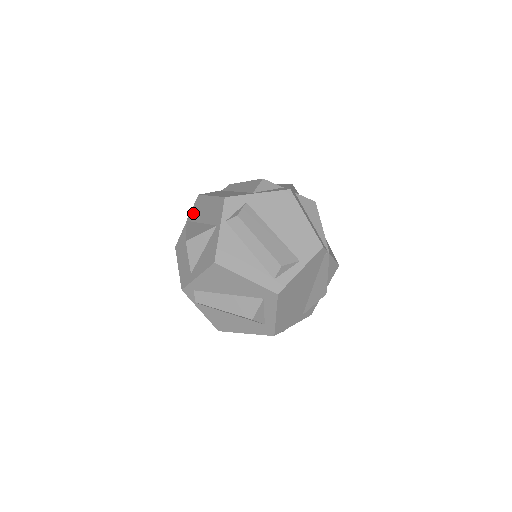
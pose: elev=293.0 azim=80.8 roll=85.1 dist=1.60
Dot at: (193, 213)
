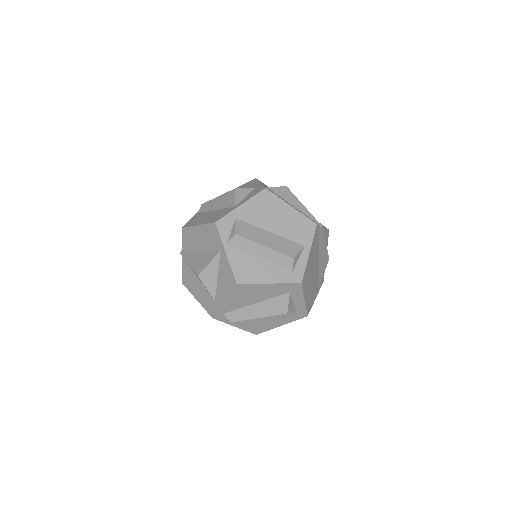
Dot at: (185, 246)
